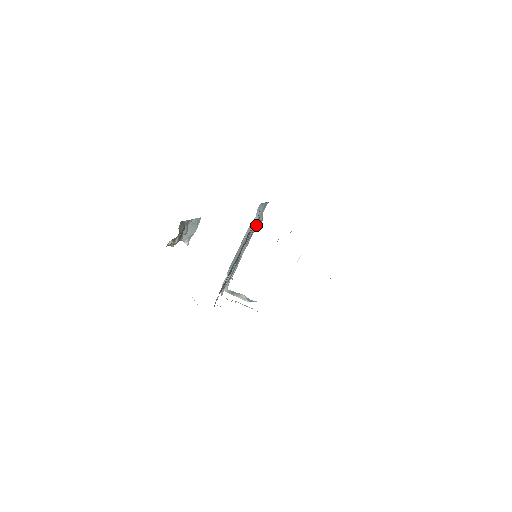
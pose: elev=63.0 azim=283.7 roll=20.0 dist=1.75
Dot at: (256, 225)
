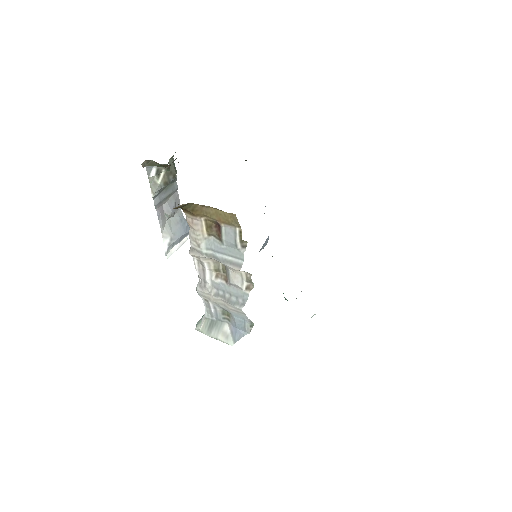
Dot at: occluded
